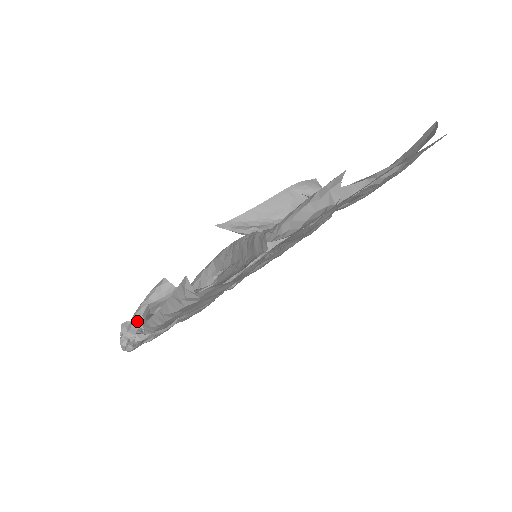
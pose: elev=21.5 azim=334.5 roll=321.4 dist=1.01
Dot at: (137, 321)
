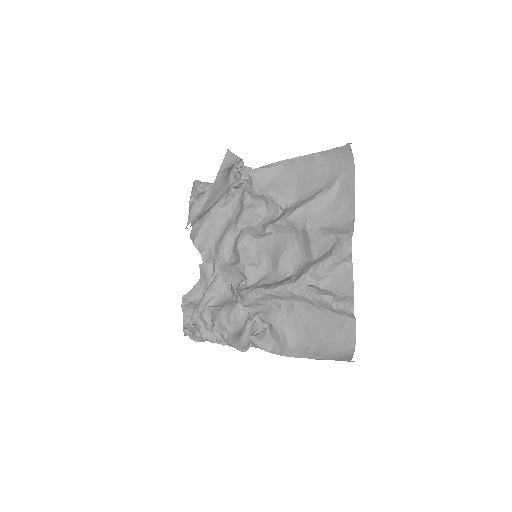
Dot at: occluded
